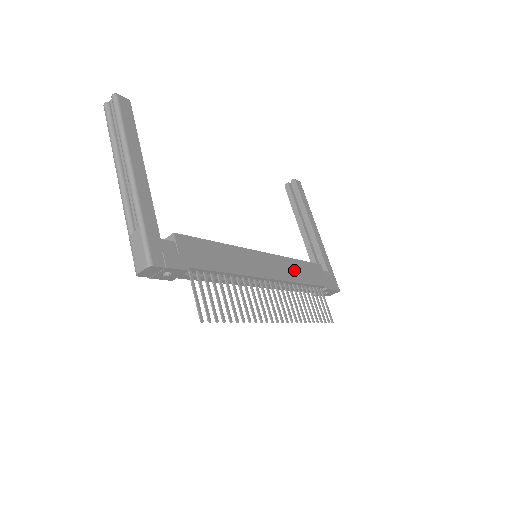
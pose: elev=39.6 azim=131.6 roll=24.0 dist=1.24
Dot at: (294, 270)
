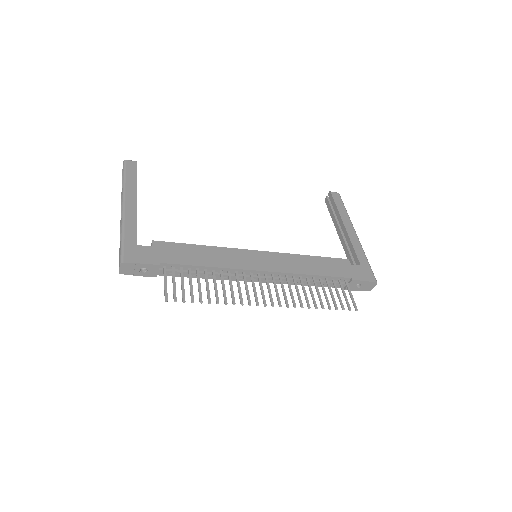
Dot at: (301, 264)
